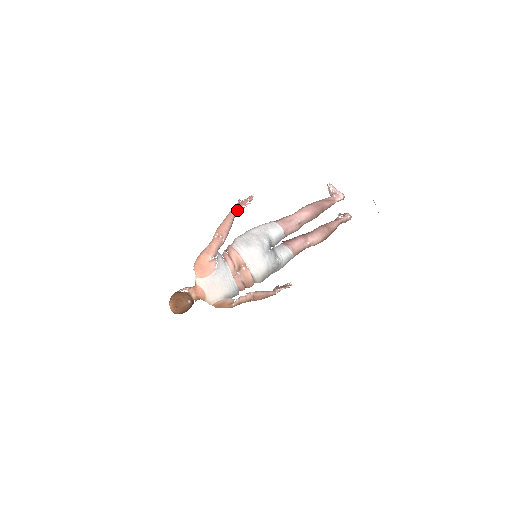
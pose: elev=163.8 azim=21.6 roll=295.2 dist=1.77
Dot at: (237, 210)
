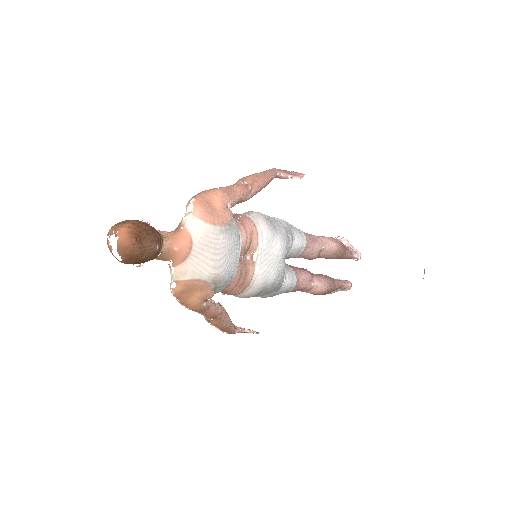
Dot at: (278, 175)
